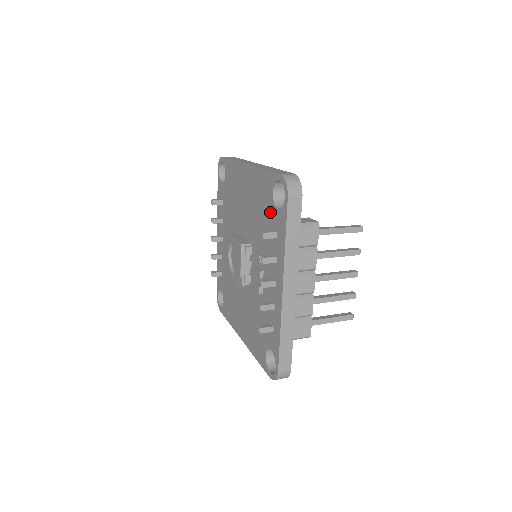
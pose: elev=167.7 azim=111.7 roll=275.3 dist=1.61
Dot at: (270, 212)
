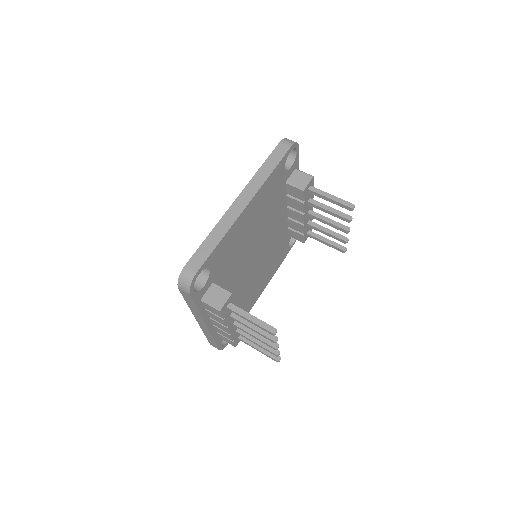
Dot at: occluded
